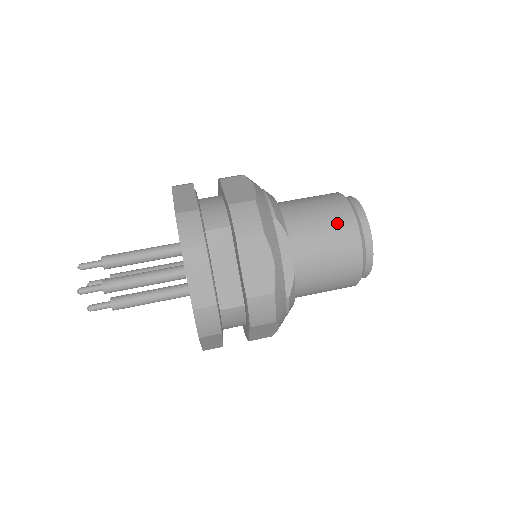
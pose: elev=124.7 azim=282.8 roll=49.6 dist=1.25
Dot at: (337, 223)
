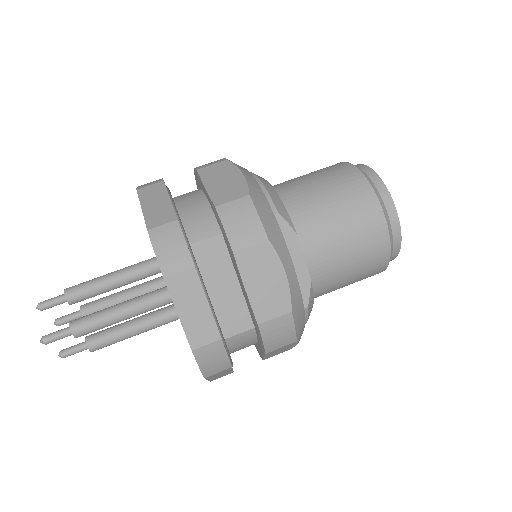
Dot at: (354, 205)
